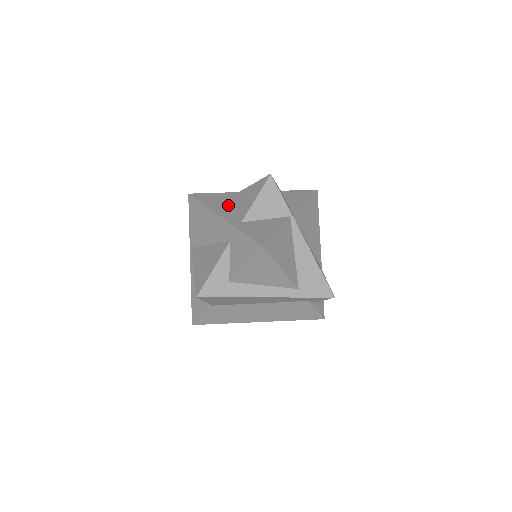
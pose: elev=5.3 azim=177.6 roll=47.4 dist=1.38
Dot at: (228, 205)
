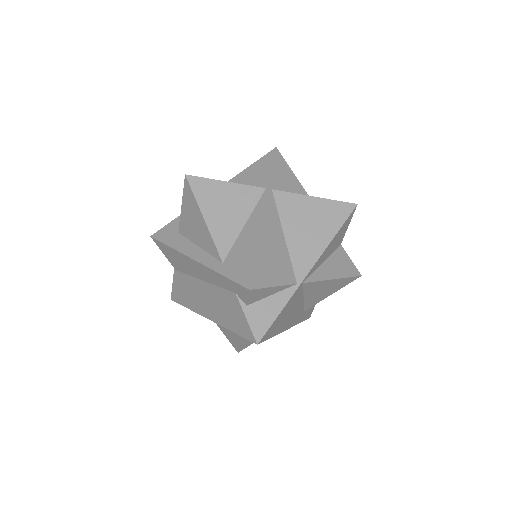
Dot at: occluded
